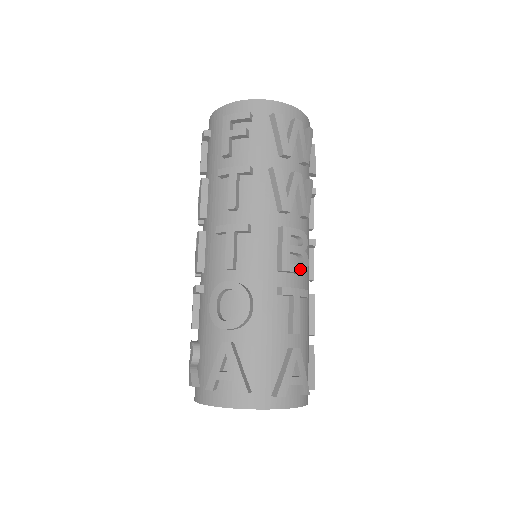
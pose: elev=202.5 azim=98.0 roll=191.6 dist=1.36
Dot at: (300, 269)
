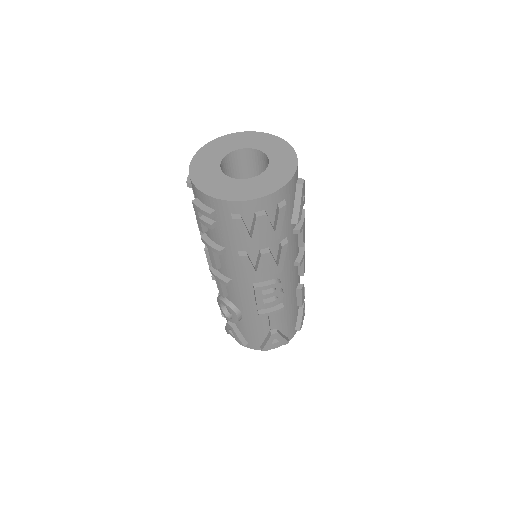
Dot at: (274, 303)
